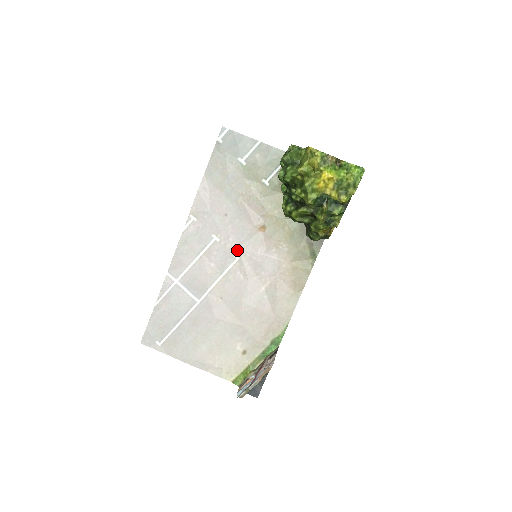
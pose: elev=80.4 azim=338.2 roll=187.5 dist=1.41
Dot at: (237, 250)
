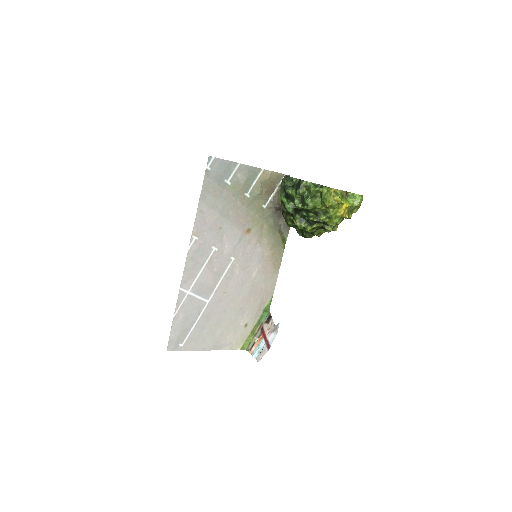
Dot at: (232, 253)
